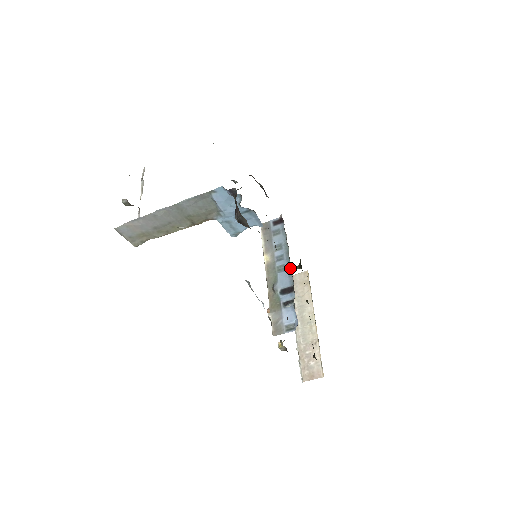
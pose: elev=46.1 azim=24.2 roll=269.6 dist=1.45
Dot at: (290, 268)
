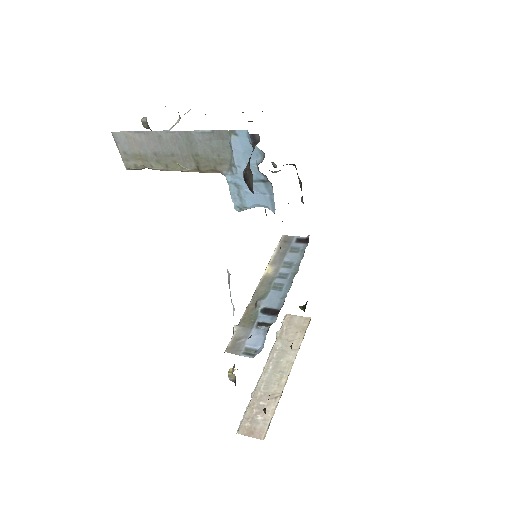
Dot at: (288, 290)
